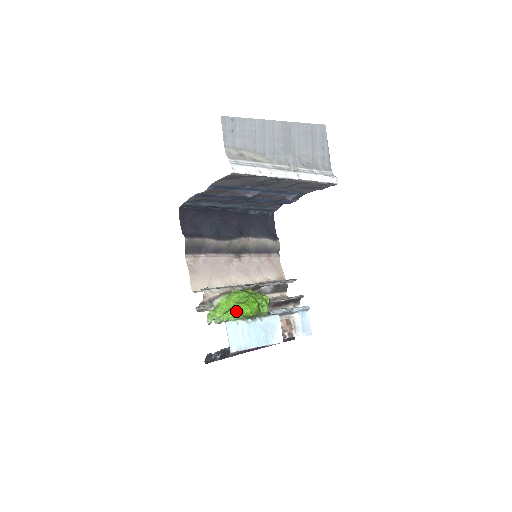
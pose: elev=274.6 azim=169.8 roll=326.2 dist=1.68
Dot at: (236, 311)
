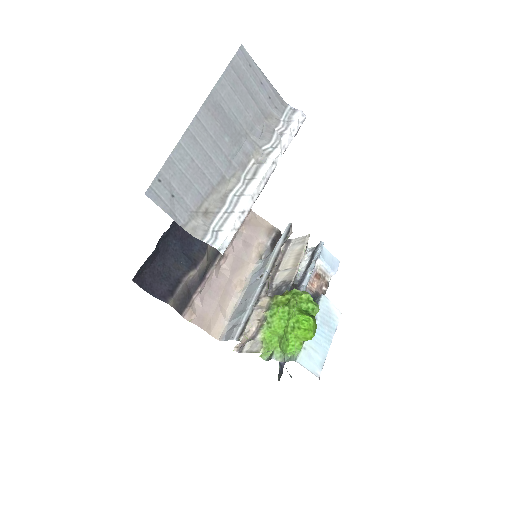
Dot at: (296, 341)
